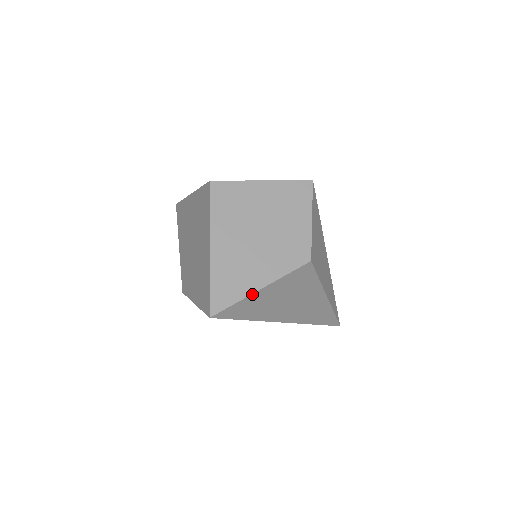
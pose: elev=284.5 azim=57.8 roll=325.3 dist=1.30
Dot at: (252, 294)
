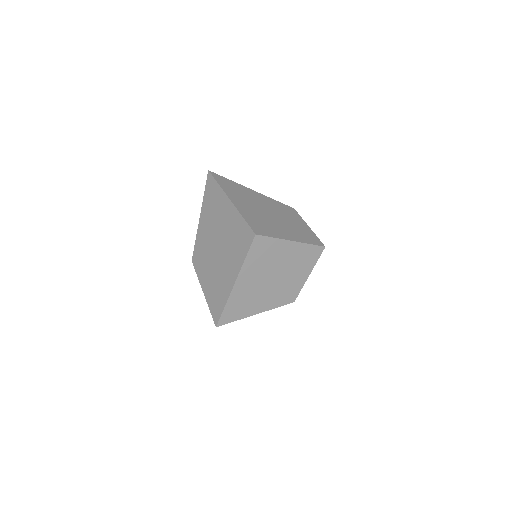
Dot at: occluded
